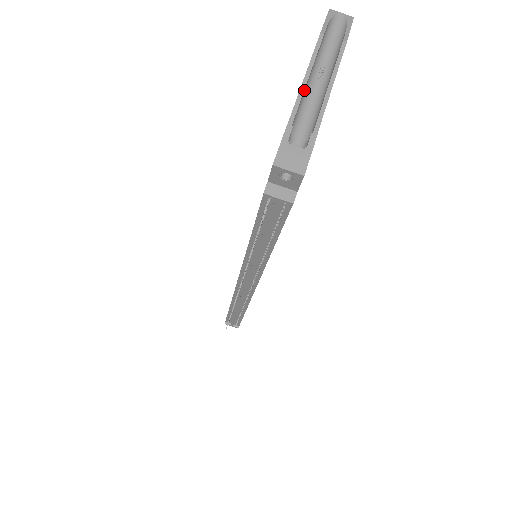
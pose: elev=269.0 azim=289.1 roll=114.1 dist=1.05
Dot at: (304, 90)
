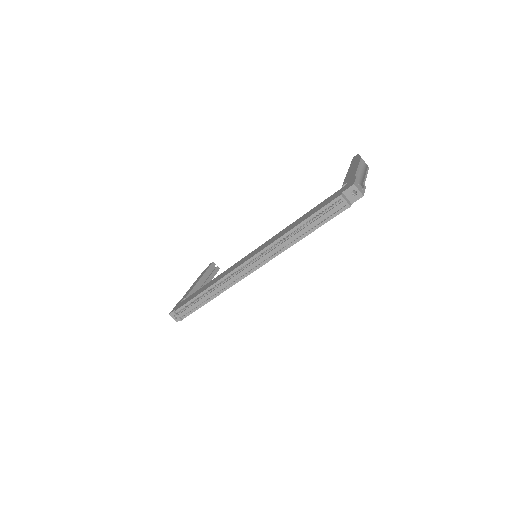
Dot at: occluded
